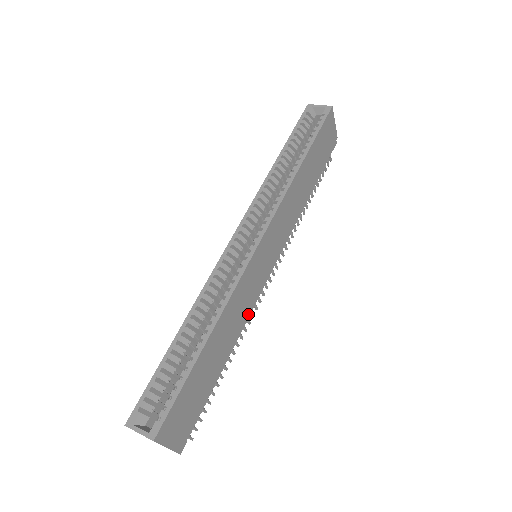
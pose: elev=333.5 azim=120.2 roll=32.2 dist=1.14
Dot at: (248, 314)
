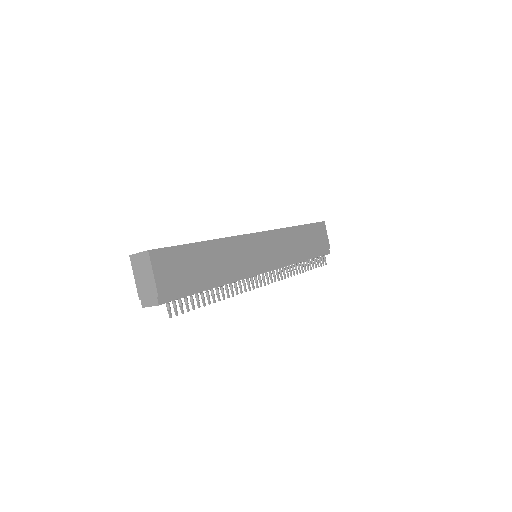
Dot at: (241, 273)
